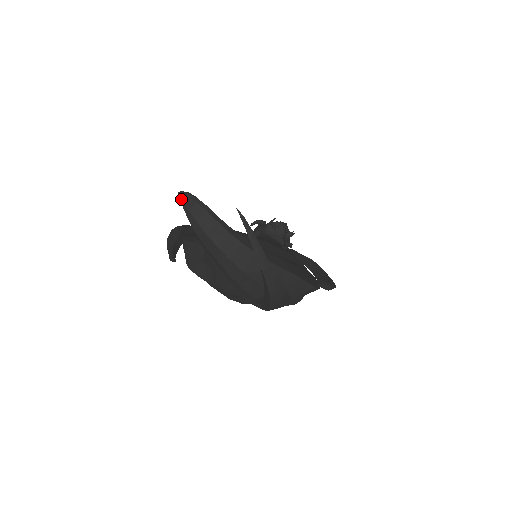
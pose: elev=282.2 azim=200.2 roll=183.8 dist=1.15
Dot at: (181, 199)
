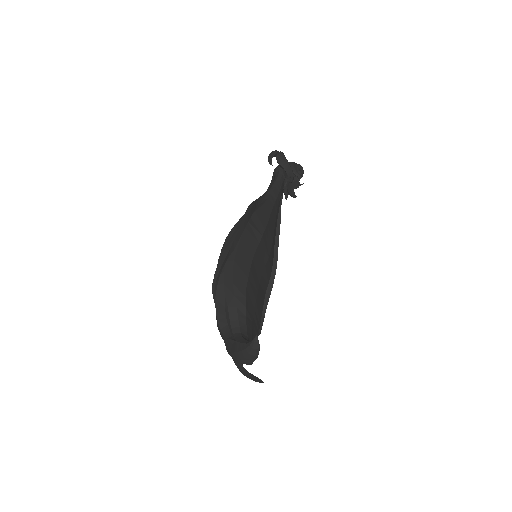
Dot at: (253, 345)
